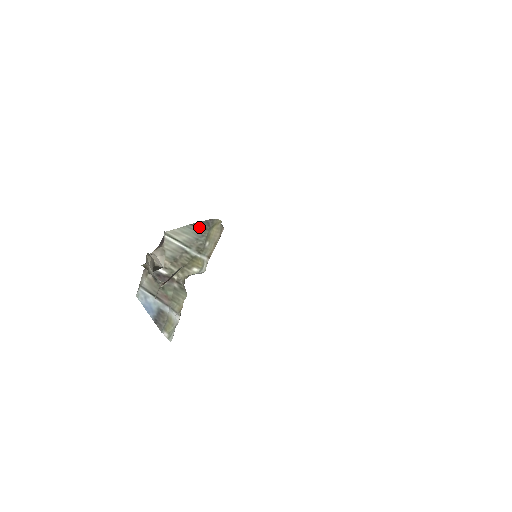
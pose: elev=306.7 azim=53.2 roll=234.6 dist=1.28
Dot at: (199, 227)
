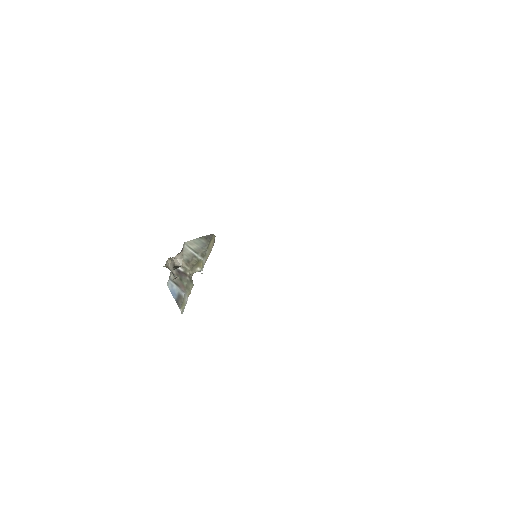
Dot at: (204, 239)
